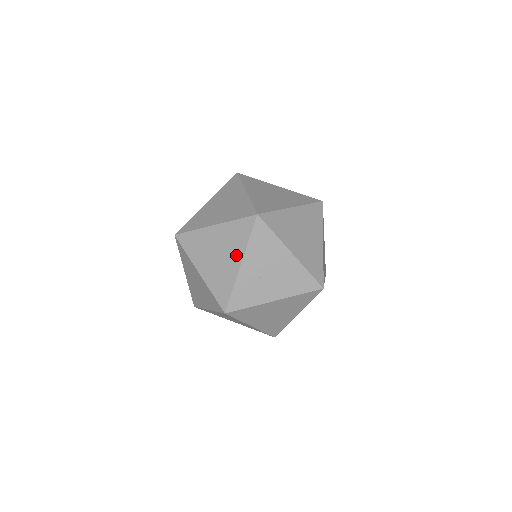
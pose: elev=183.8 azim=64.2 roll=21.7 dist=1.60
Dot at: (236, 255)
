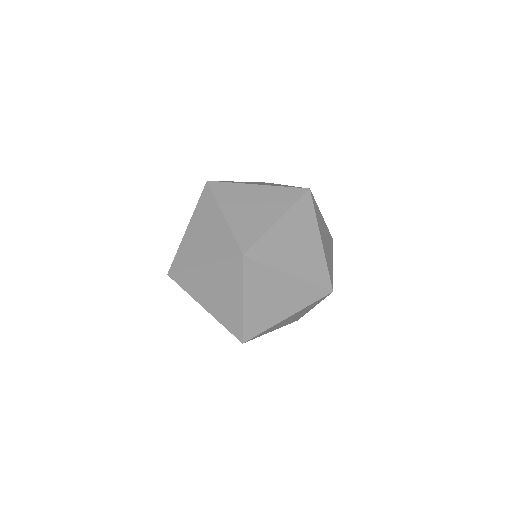
Dot at: occluded
